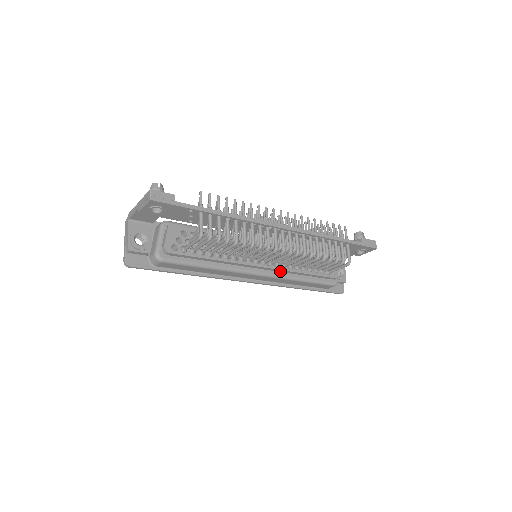
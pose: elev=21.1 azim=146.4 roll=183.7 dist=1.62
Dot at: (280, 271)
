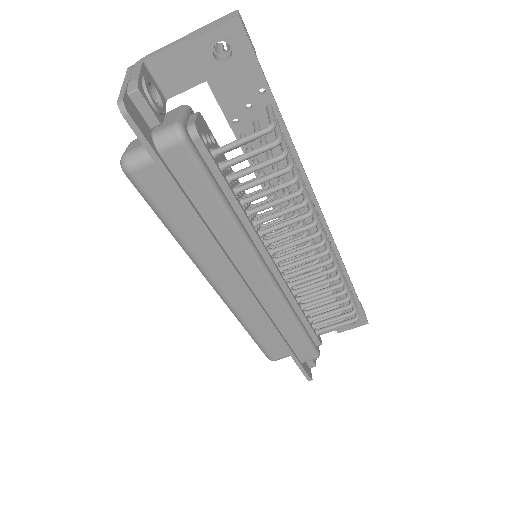
Dot at: (283, 291)
